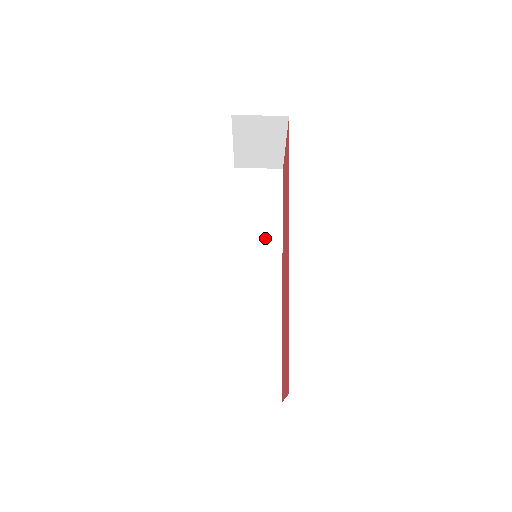
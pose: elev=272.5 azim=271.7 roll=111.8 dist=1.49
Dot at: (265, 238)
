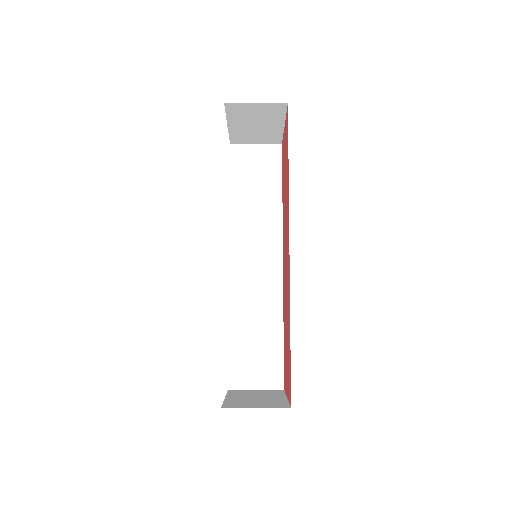
Dot at: (265, 224)
